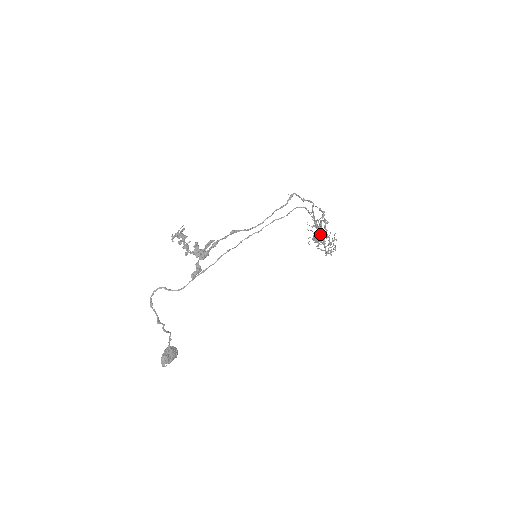
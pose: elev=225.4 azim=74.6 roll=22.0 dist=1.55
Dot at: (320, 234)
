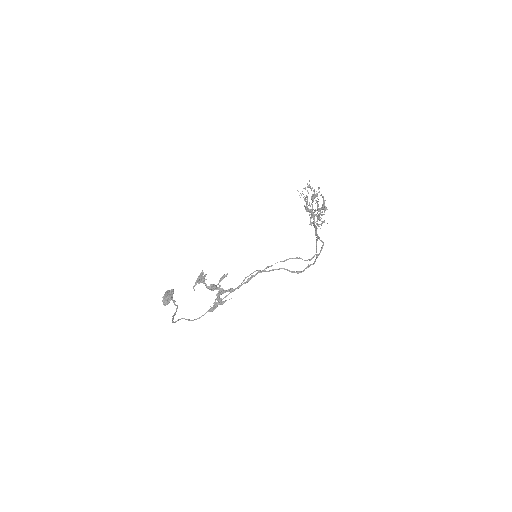
Dot at: (314, 212)
